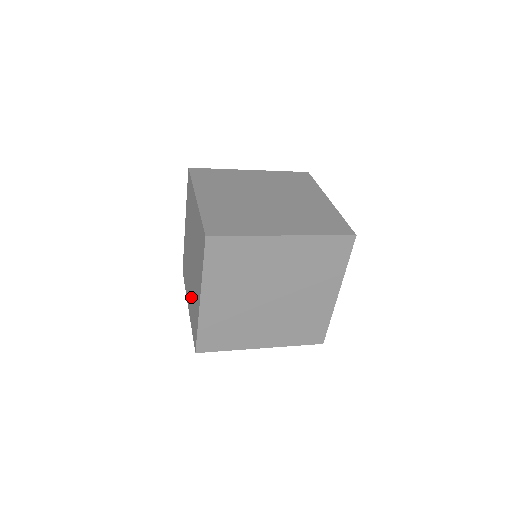
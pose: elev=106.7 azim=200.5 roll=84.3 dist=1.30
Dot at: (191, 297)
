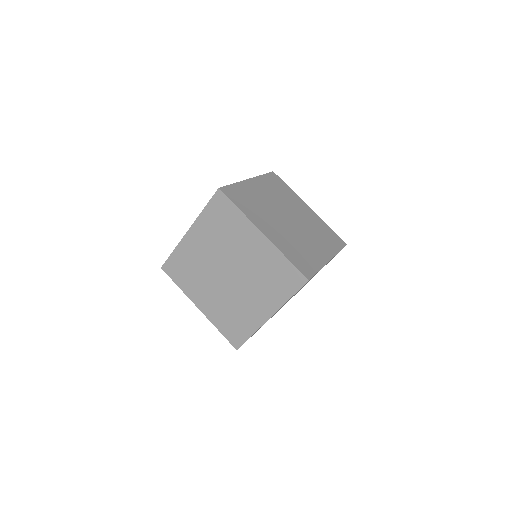
Dot at: occluded
